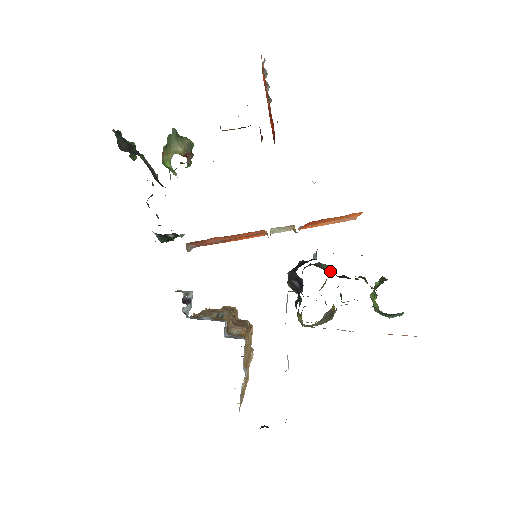
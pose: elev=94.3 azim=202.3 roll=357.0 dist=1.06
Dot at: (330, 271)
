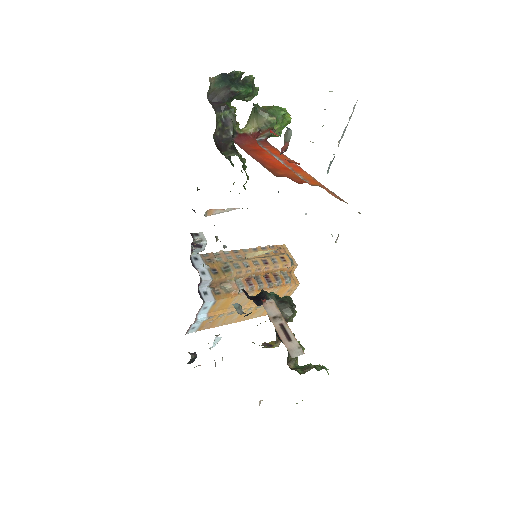
Dot at: occluded
